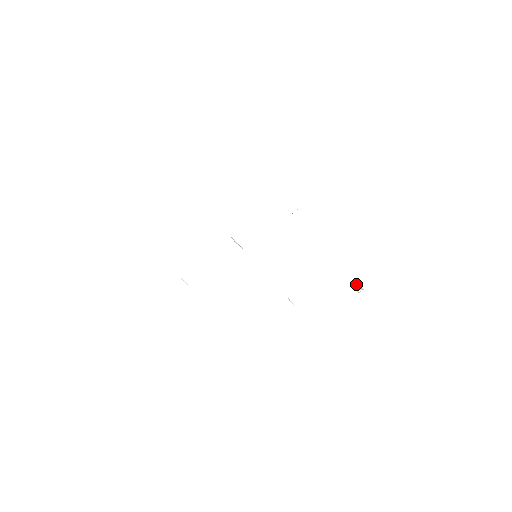
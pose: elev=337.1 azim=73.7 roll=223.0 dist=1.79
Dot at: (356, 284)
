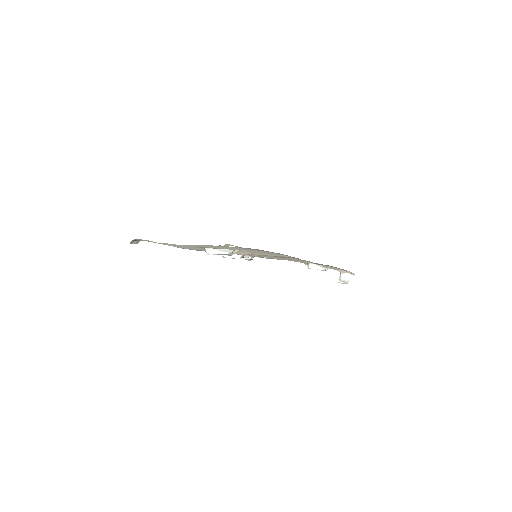
Dot at: (341, 276)
